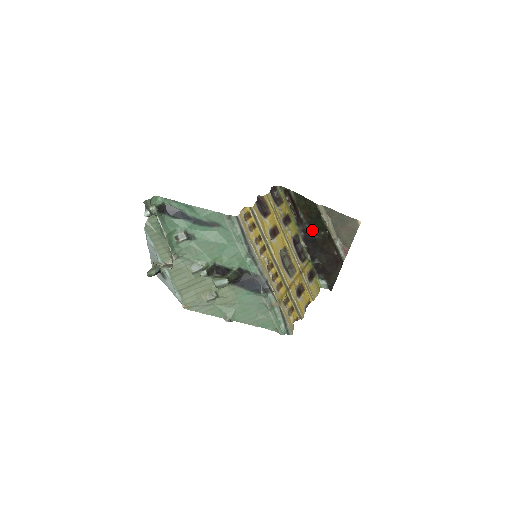
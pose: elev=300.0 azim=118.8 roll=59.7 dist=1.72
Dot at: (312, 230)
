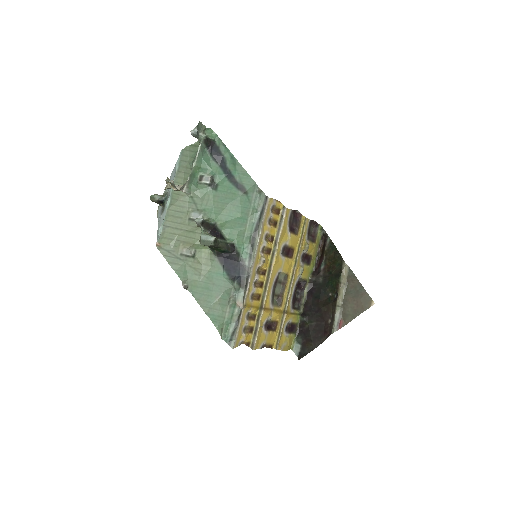
Dot at: (323, 286)
